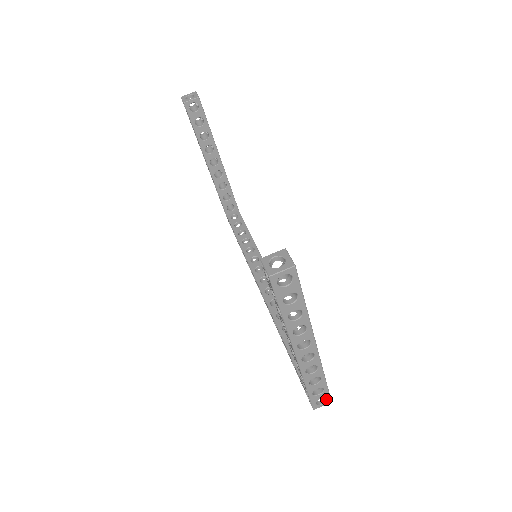
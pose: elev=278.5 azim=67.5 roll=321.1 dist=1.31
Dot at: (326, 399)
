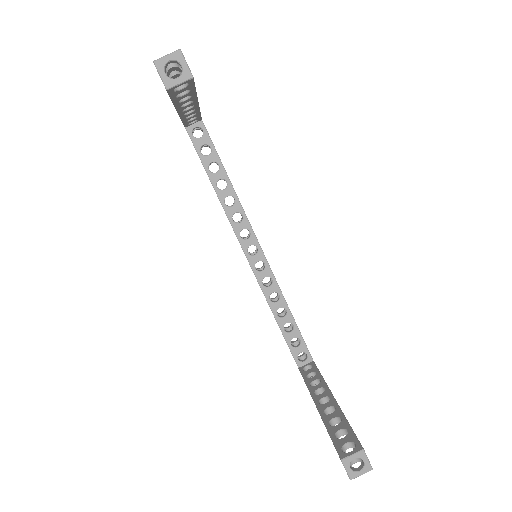
Dot at: occluded
